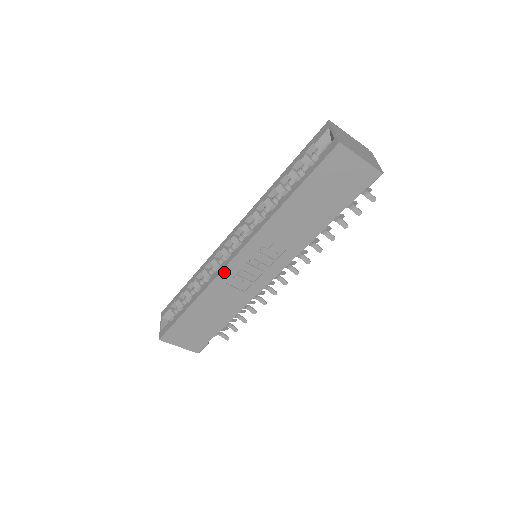
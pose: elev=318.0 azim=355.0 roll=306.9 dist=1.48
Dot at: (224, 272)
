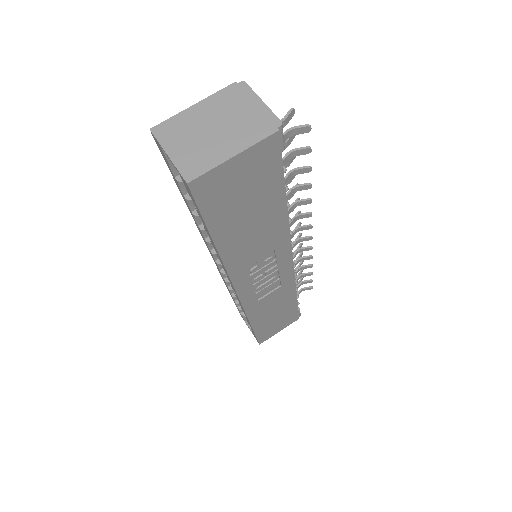
Dot at: (245, 303)
